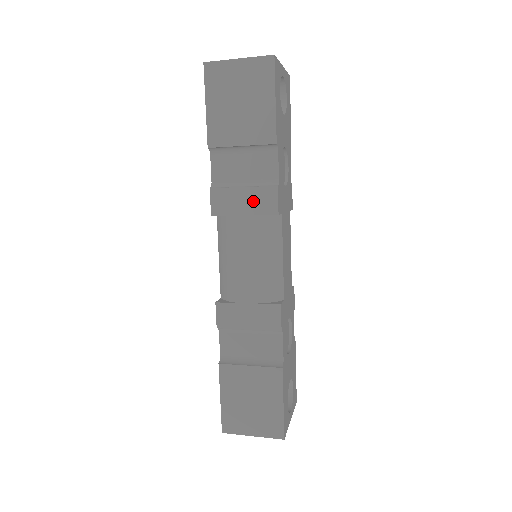
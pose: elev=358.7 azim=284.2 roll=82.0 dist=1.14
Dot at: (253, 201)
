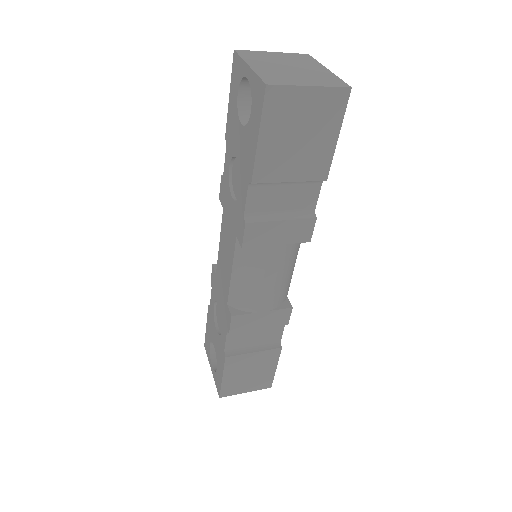
Dot at: (289, 232)
